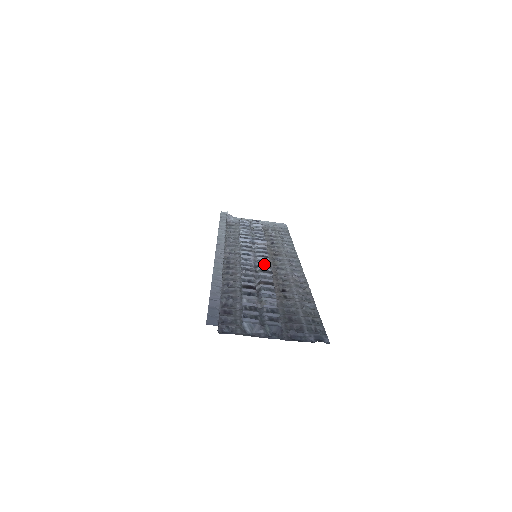
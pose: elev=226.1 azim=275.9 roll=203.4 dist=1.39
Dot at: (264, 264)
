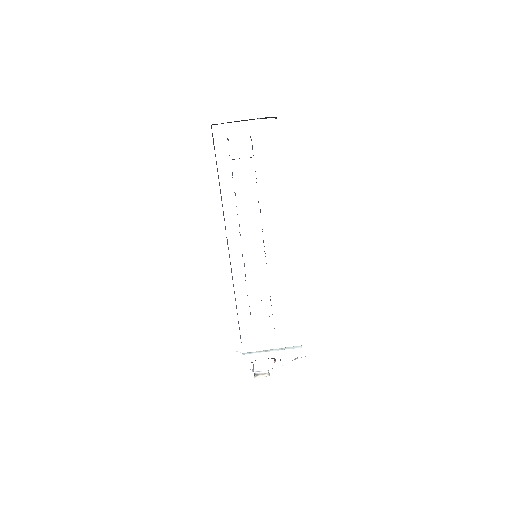
Dot at: occluded
